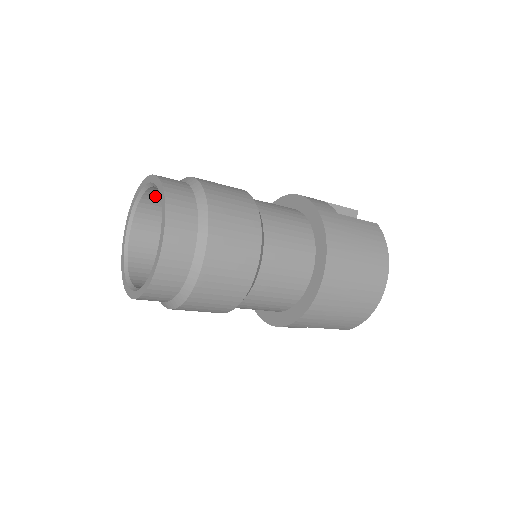
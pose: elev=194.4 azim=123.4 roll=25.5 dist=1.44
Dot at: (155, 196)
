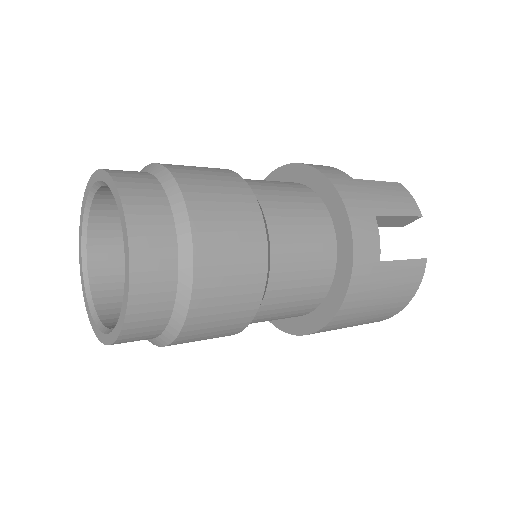
Dot at: occluded
